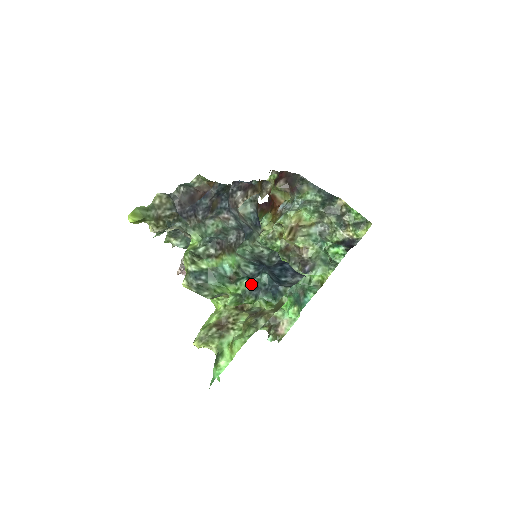
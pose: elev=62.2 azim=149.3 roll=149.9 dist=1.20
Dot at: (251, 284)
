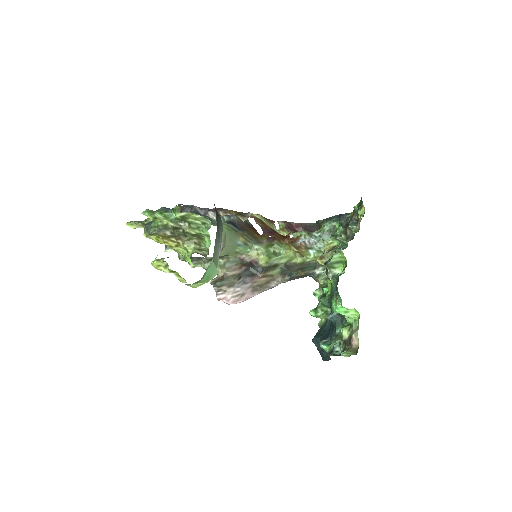
Dot at: (165, 208)
